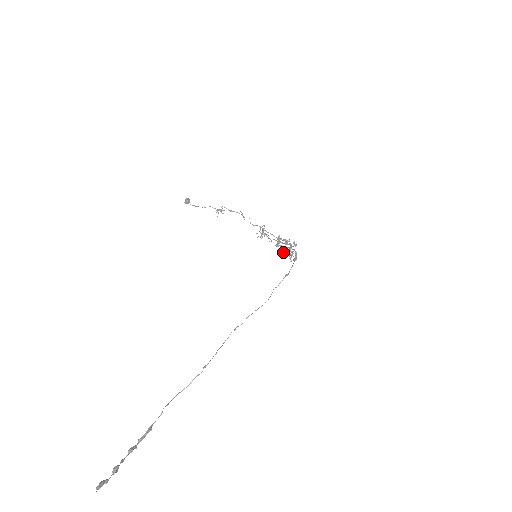
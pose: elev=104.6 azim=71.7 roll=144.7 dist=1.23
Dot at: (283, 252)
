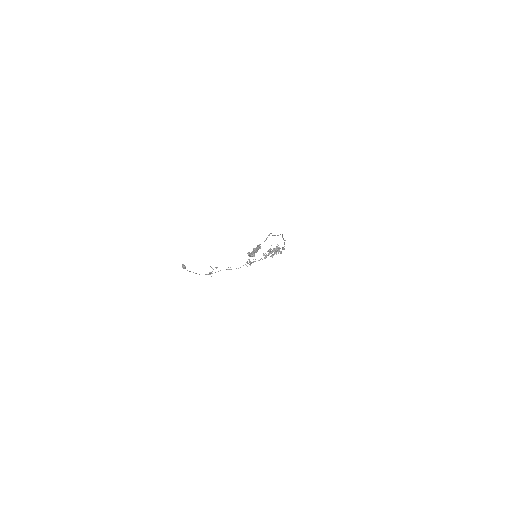
Dot at: (273, 255)
